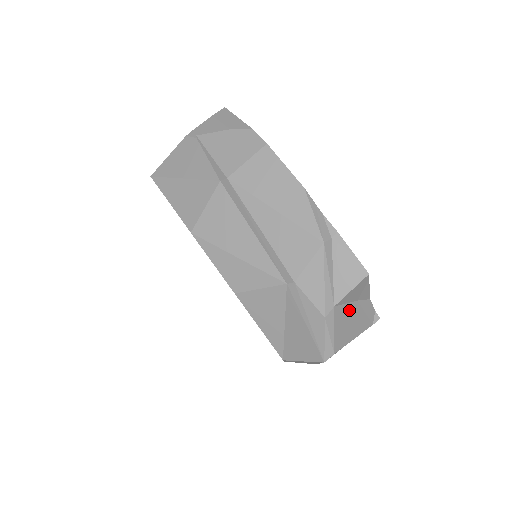
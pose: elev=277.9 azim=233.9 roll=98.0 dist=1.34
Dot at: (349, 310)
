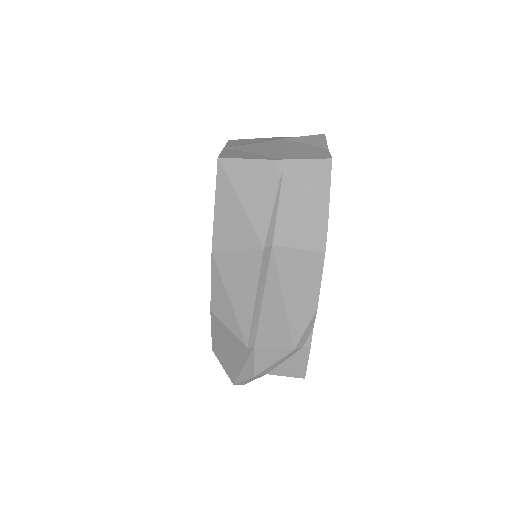
Dot at: occluded
